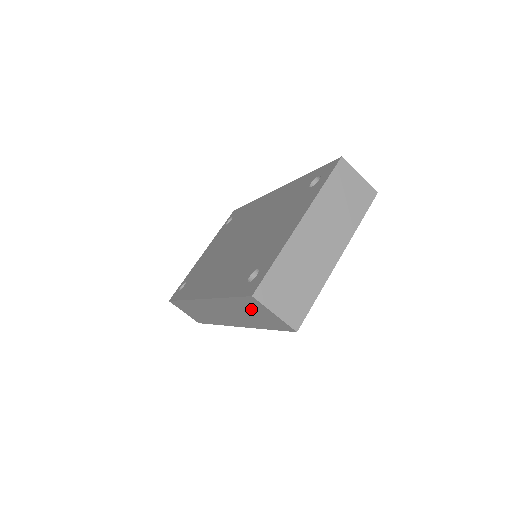
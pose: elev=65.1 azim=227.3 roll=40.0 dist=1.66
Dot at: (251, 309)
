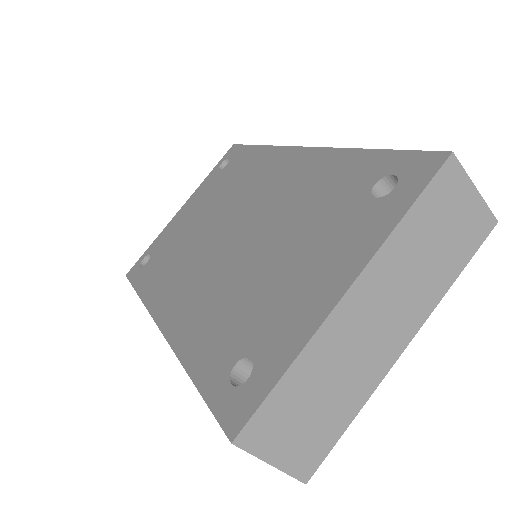
Dot at: occluded
